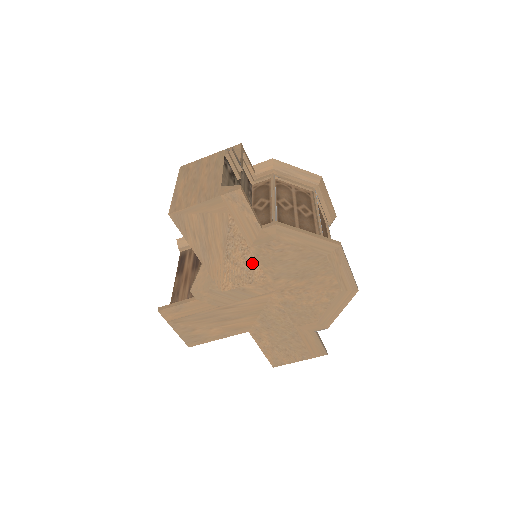
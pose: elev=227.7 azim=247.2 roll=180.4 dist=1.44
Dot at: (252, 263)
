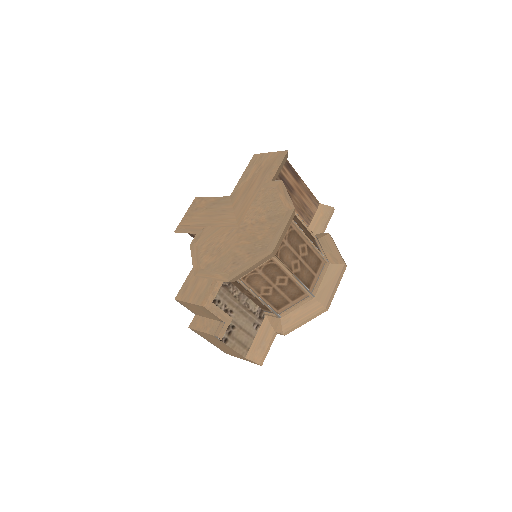
Dot at: occluded
